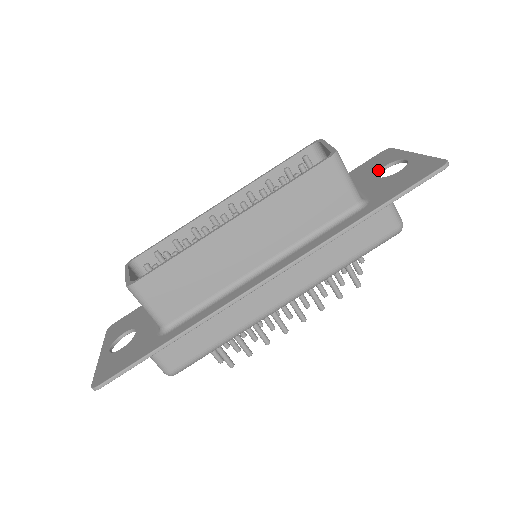
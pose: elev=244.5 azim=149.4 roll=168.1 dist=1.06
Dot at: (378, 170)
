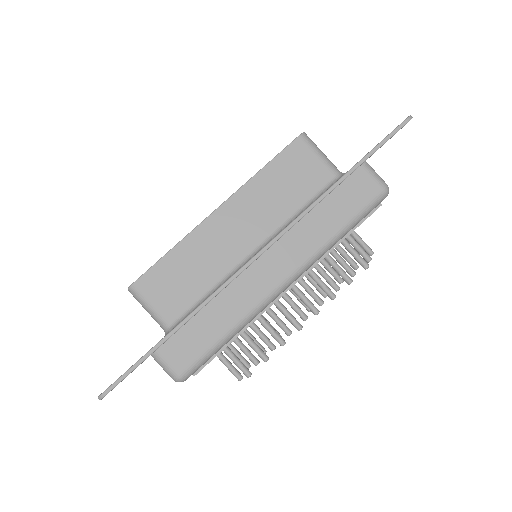
Dot at: occluded
